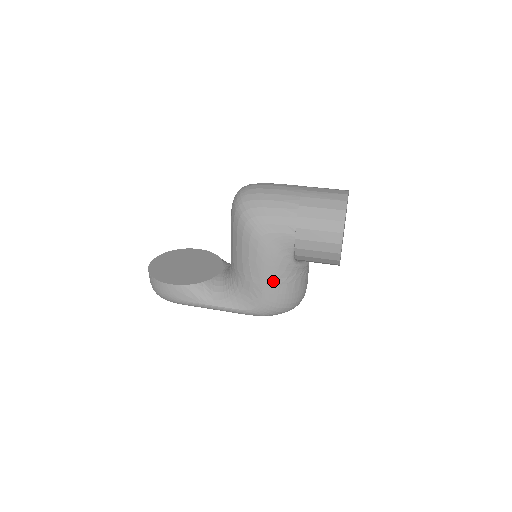
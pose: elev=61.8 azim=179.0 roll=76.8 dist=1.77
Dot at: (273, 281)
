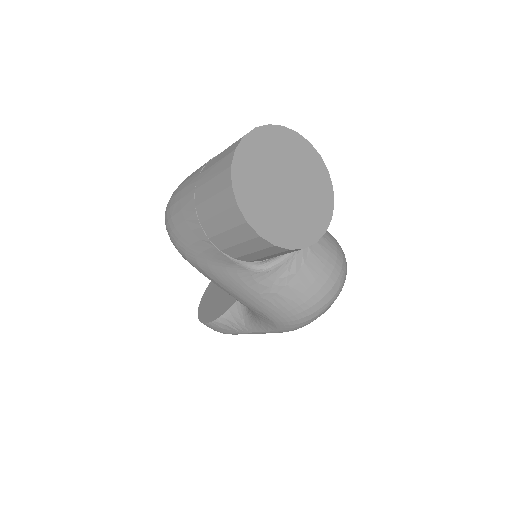
Dot at: (257, 299)
